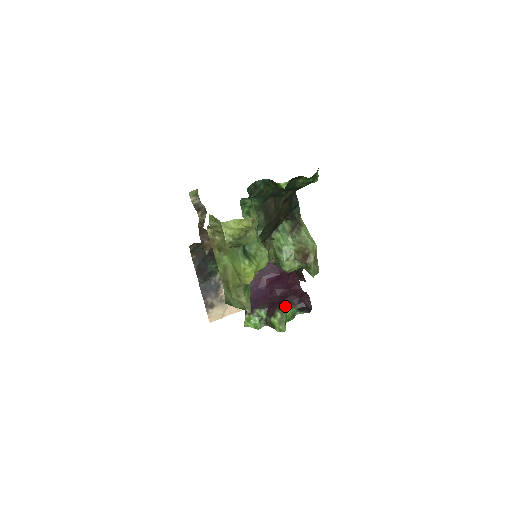
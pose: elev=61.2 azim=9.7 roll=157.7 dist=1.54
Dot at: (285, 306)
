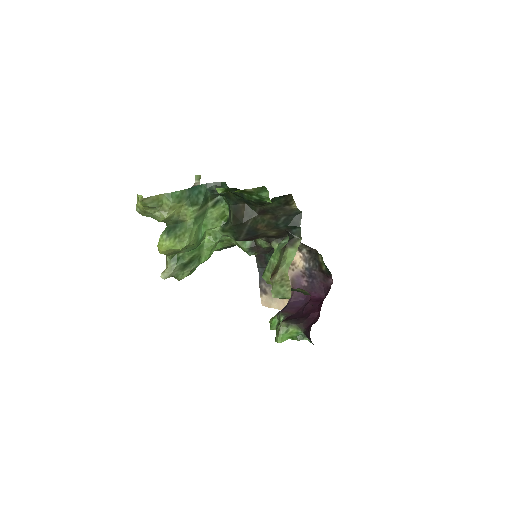
Dot at: (293, 323)
